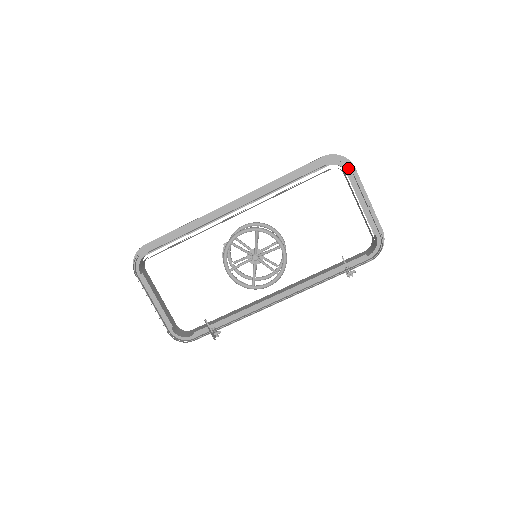
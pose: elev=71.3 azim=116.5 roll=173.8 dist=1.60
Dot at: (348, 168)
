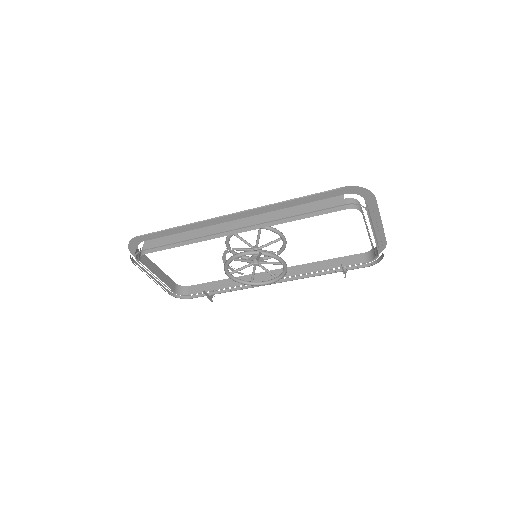
Dot at: (368, 199)
